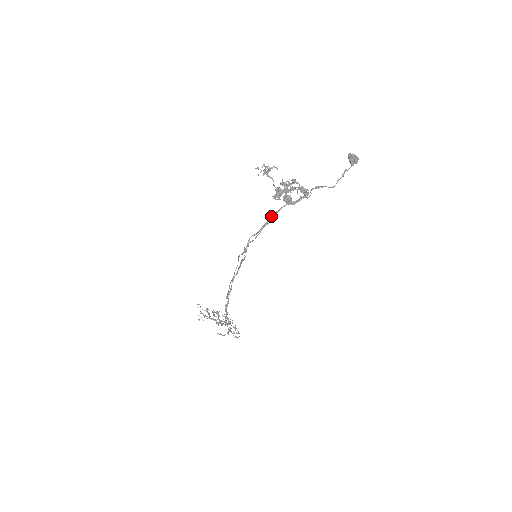
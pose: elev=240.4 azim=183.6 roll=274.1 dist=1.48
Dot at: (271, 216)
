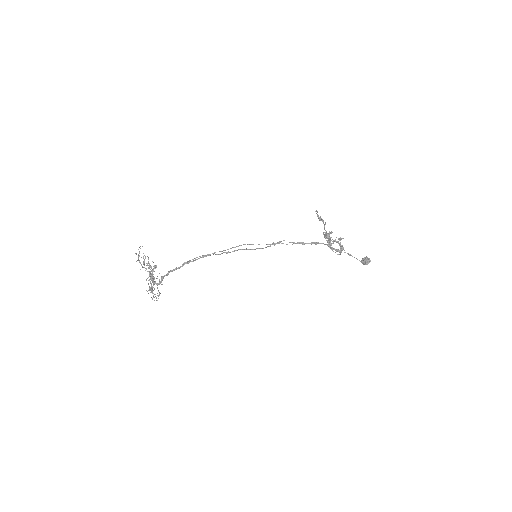
Dot at: (312, 242)
